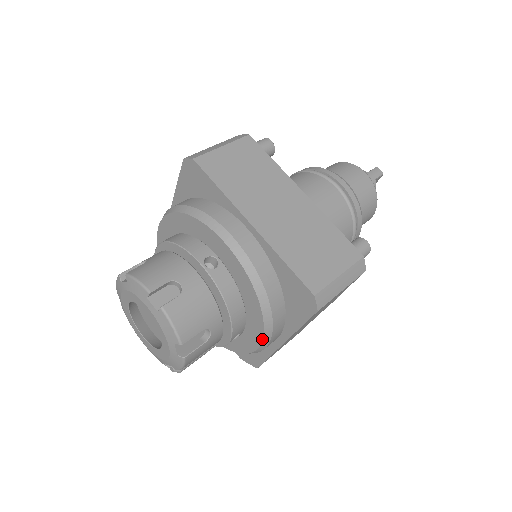
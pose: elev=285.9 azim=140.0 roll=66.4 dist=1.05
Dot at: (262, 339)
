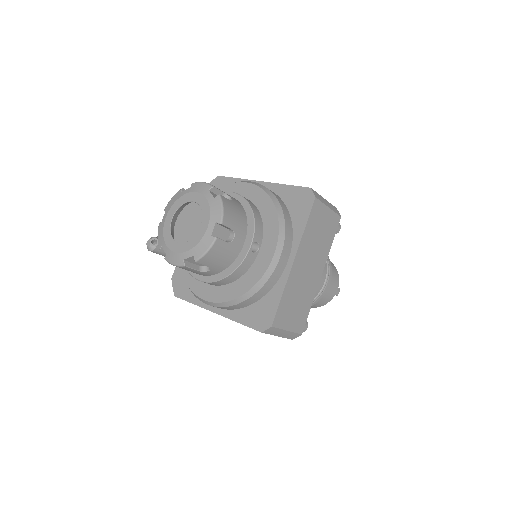
Dot at: (217, 302)
